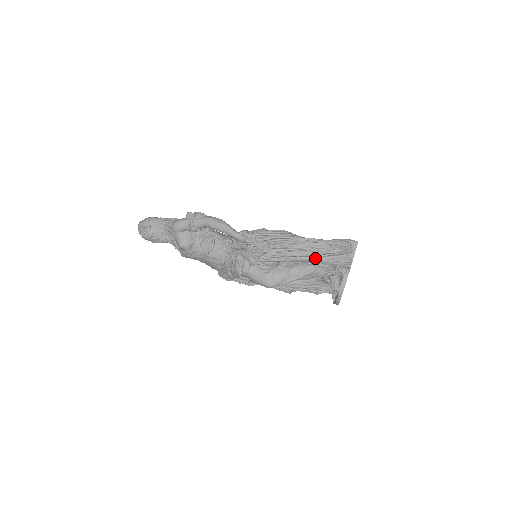
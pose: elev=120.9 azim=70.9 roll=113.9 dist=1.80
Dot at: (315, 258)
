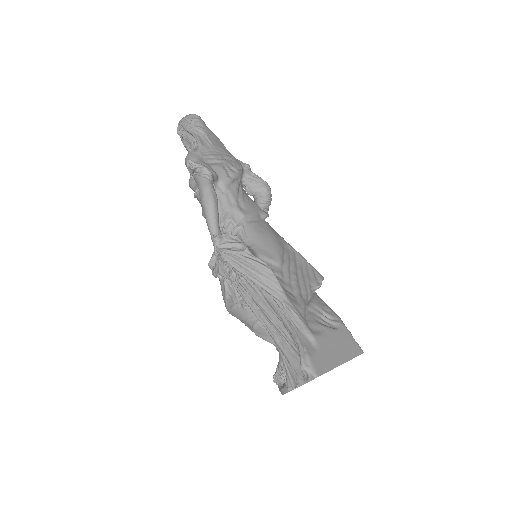
Dot at: (272, 337)
